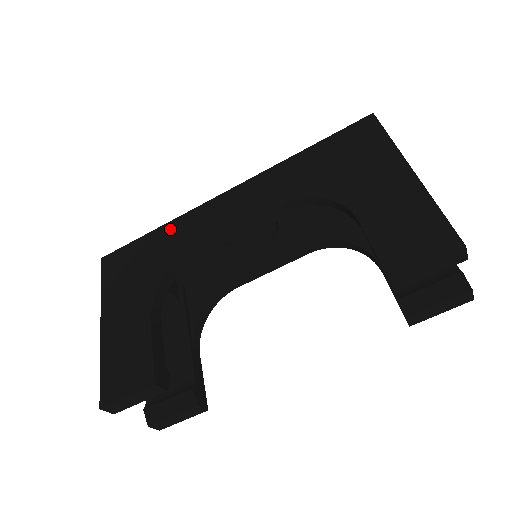
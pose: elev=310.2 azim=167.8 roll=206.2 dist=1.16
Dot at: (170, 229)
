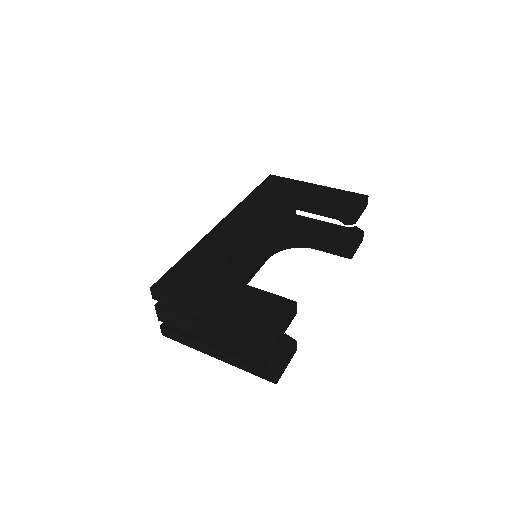
Dot at: (199, 250)
